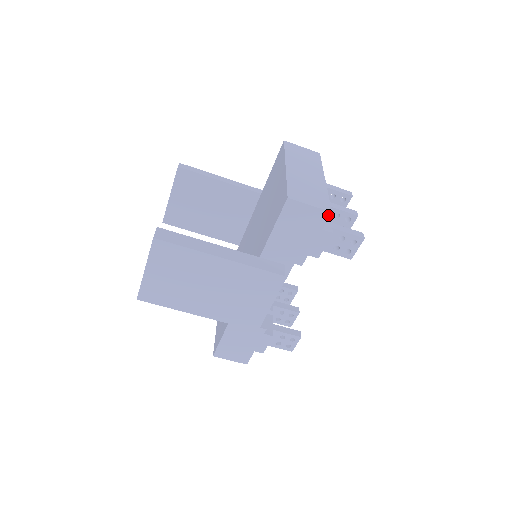
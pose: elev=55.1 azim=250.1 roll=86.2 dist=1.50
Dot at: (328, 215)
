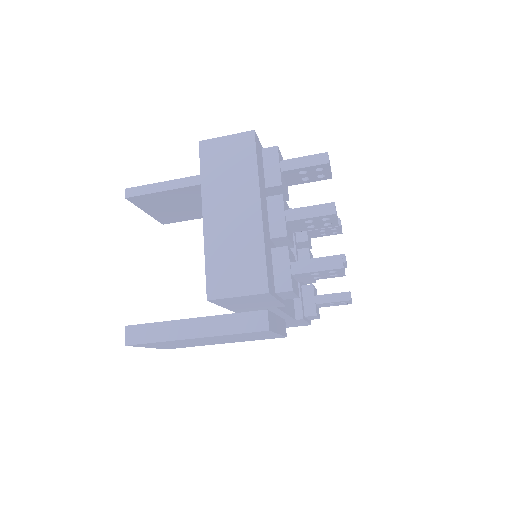
Dot at: (267, 294)
